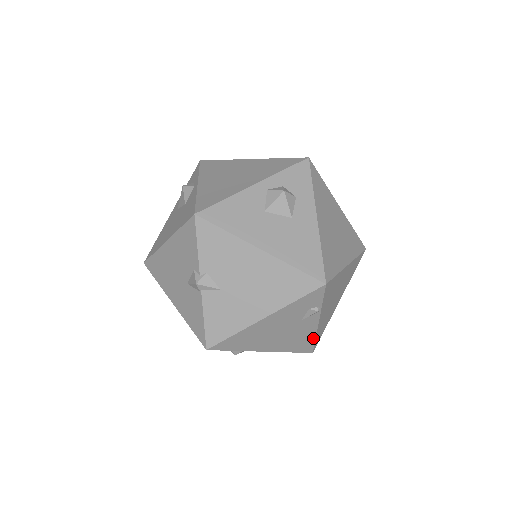
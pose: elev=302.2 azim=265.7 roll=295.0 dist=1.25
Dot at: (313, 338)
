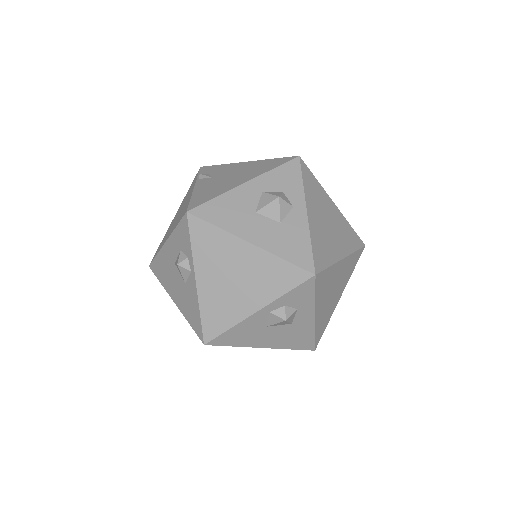
Dot at: occluded
